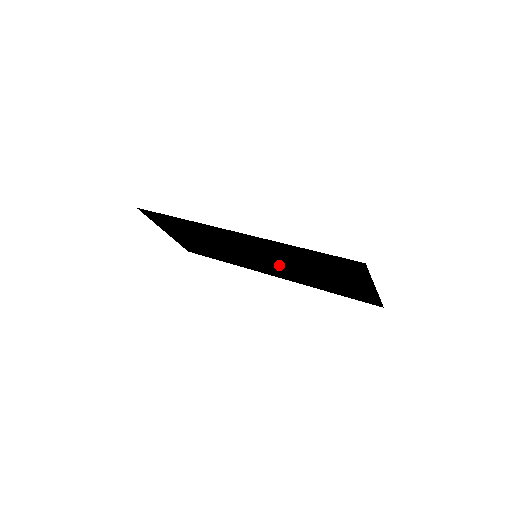
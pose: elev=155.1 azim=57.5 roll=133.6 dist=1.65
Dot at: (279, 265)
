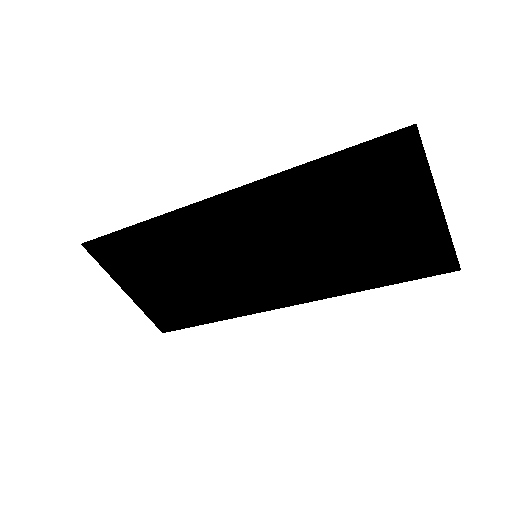
Dot at: (291, 258)
